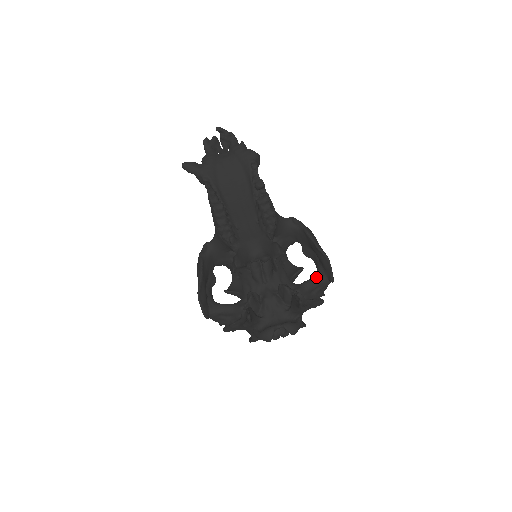
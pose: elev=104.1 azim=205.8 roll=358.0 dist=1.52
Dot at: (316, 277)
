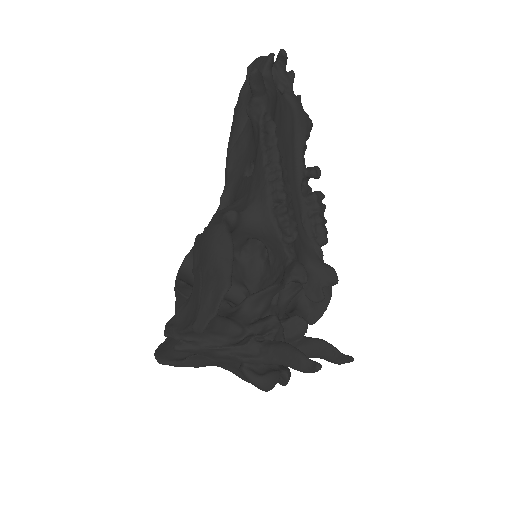
Dot at: (300, 312)
